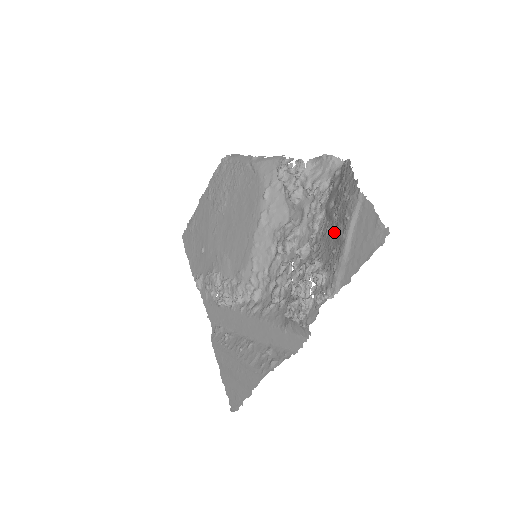
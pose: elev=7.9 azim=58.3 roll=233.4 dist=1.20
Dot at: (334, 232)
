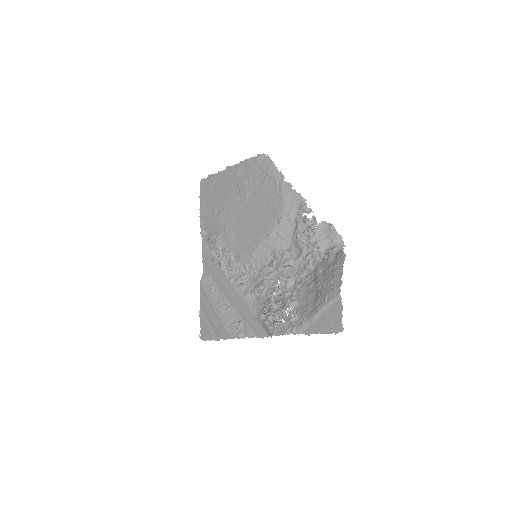
Dot at: (314, 294)
